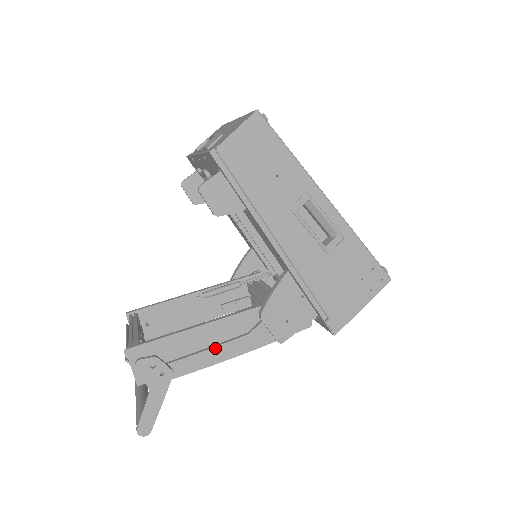
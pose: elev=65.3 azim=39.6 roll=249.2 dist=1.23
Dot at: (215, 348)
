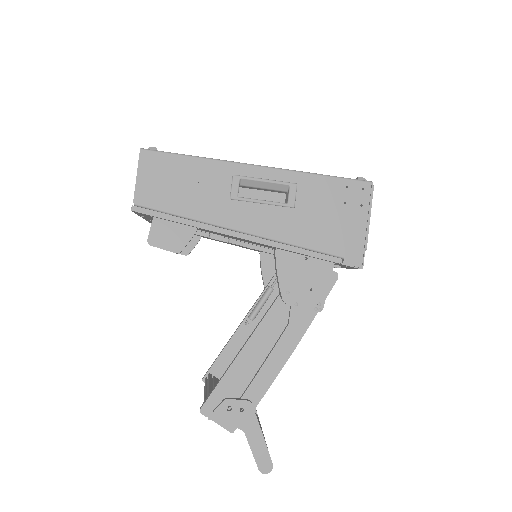
Dot at: (270, 357)
